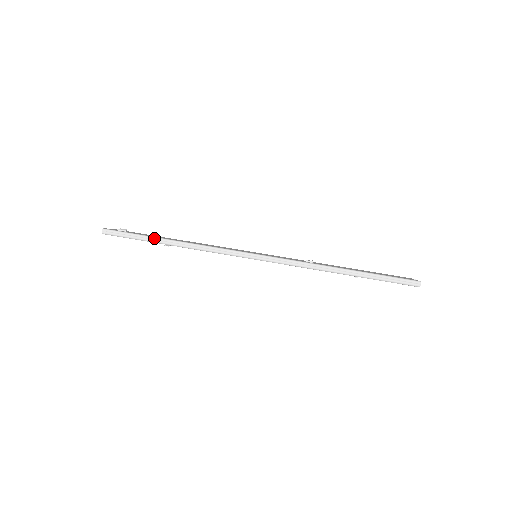
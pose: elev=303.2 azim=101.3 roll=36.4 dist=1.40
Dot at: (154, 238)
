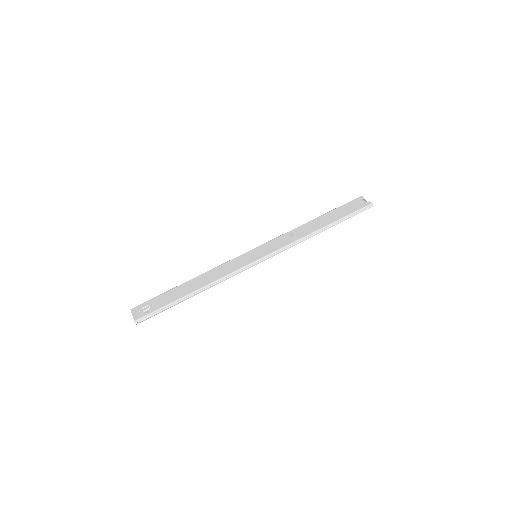
Dot at: (180, 300)
